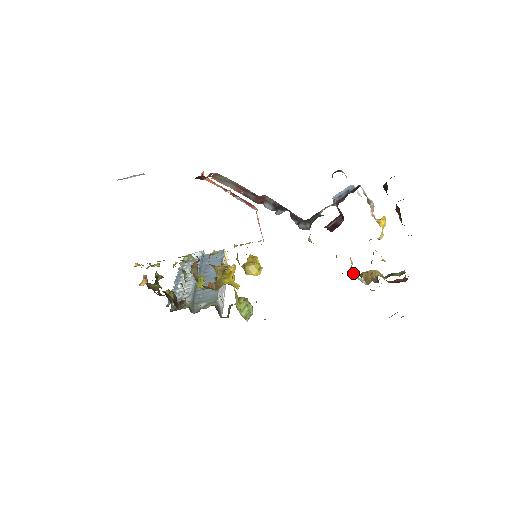
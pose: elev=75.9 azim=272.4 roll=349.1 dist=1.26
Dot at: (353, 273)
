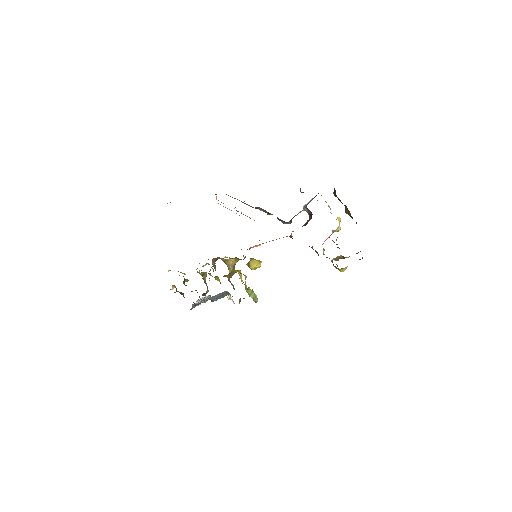
Dot at: (326, 257)
